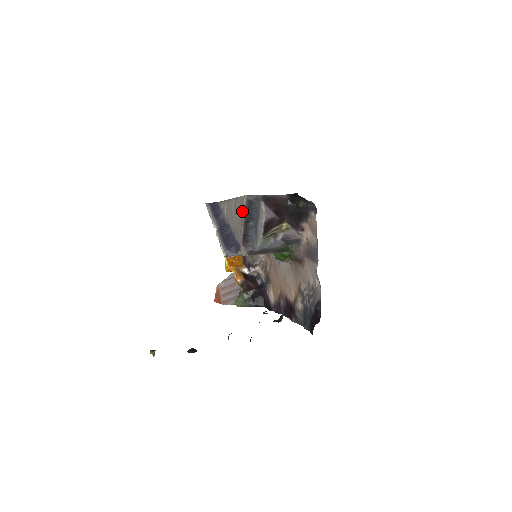
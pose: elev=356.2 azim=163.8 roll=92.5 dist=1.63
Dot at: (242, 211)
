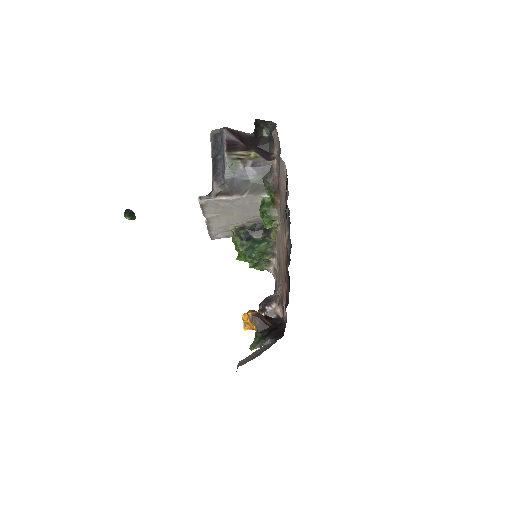
Dot at: (211, 151)
